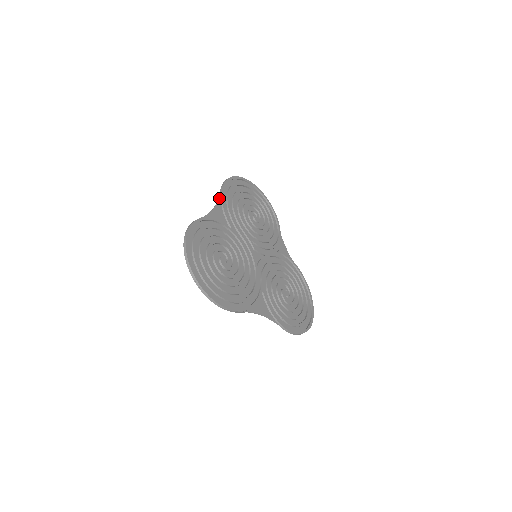
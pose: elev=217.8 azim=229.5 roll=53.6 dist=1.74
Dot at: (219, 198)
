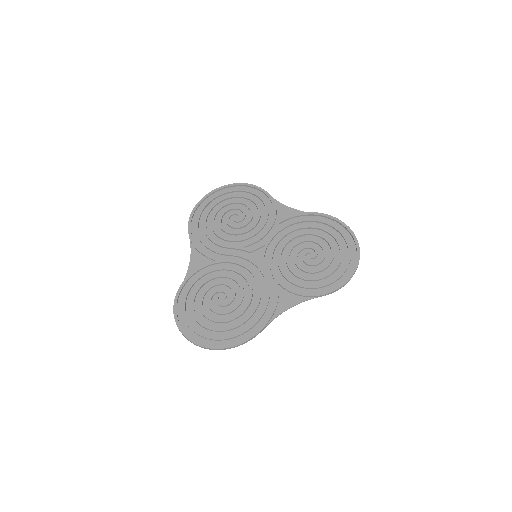
Dot at: (191, 245)
